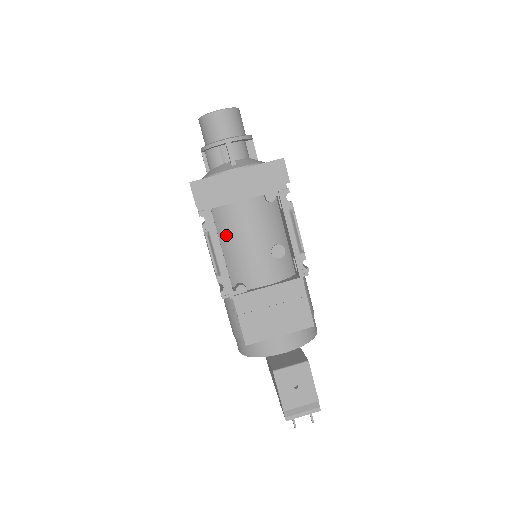
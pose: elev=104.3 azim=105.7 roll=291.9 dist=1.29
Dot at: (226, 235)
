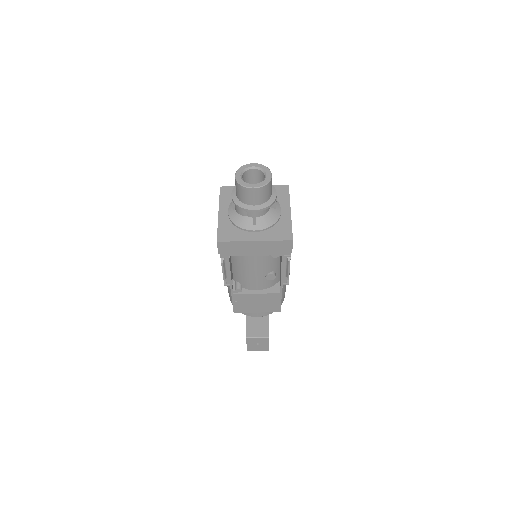
Dot at: (236, 261)
